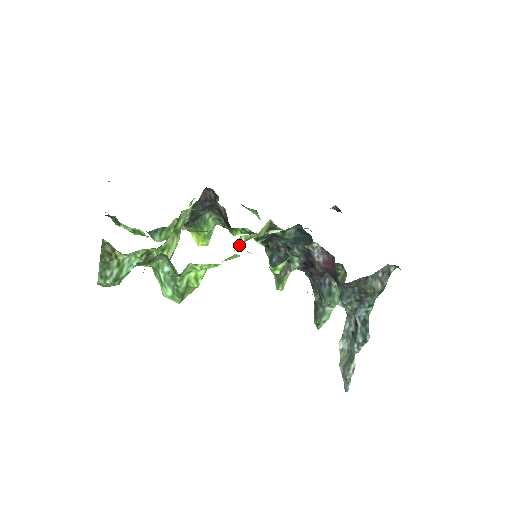
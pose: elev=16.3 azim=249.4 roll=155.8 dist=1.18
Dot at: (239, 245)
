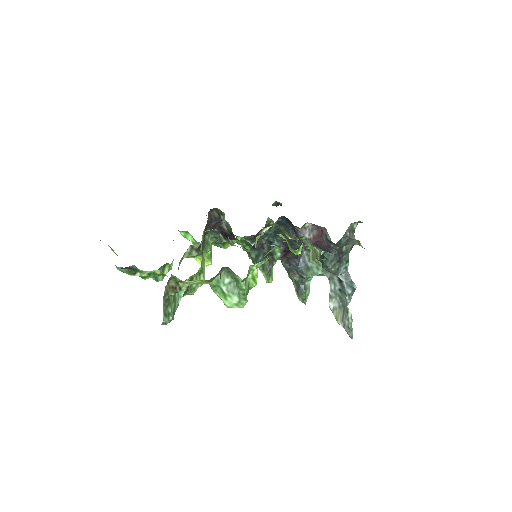
Dot at: (255, 246)
